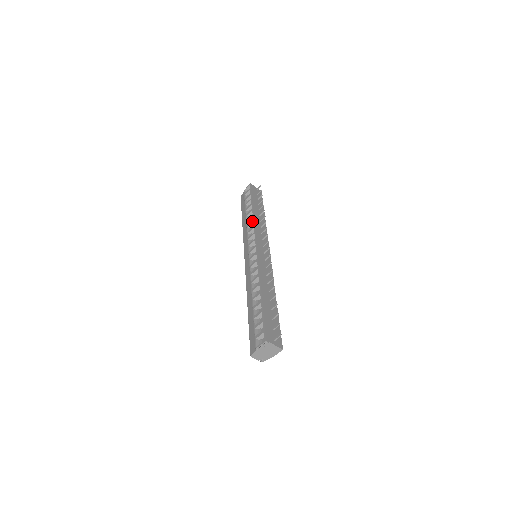
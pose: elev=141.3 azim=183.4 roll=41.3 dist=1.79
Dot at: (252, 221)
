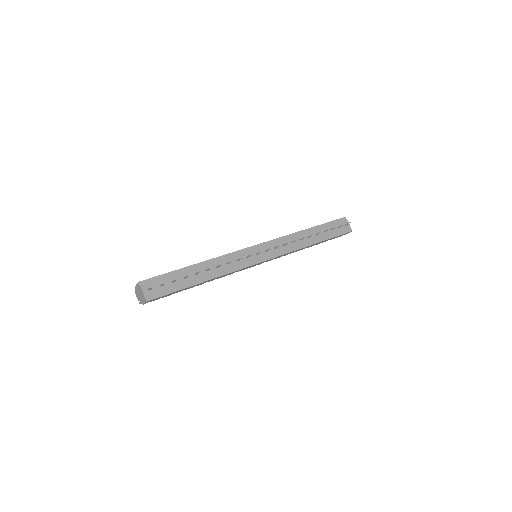
Dot at: (291, 234)
